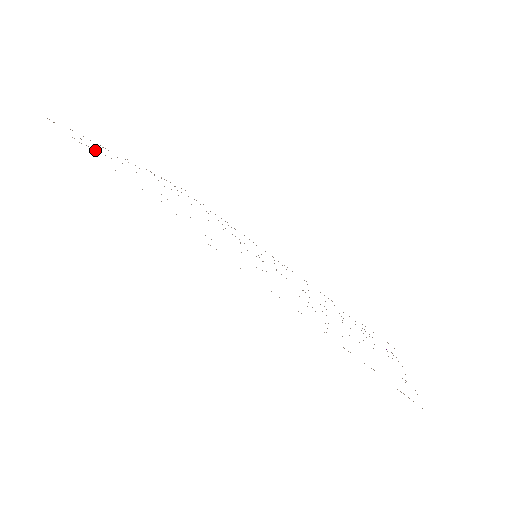
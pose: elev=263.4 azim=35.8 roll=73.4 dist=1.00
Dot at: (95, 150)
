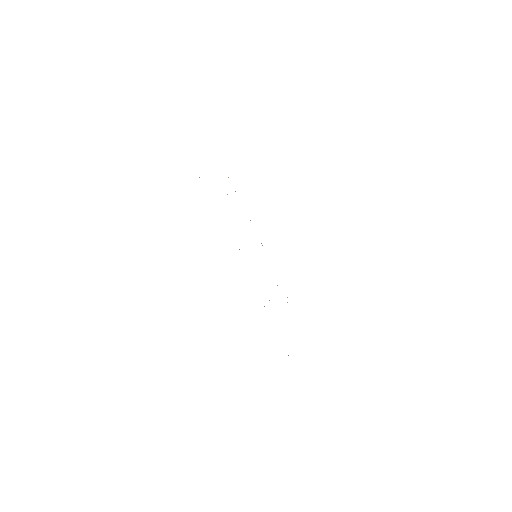
Dot at: occluded
